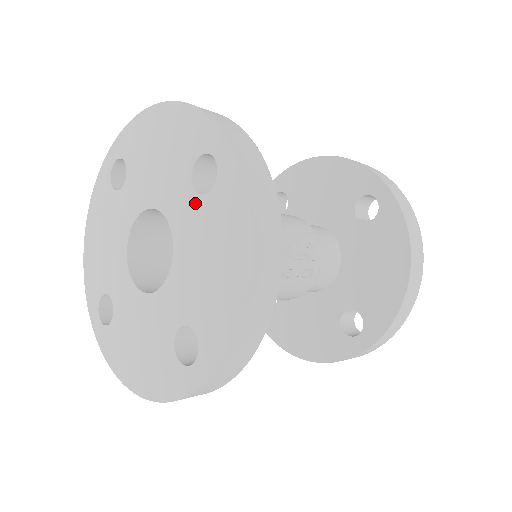
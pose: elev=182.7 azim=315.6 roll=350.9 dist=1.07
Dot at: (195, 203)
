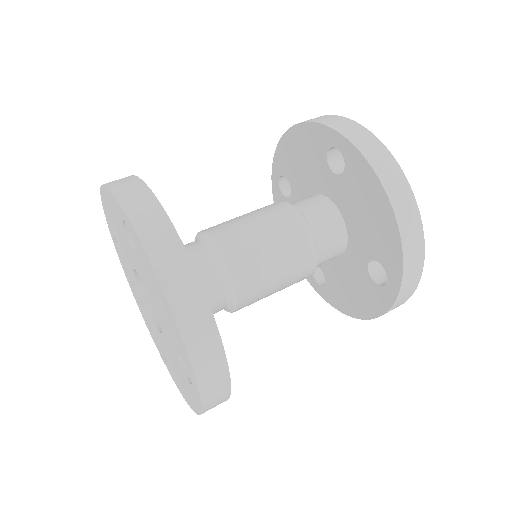
Dot at: (177, 359)
